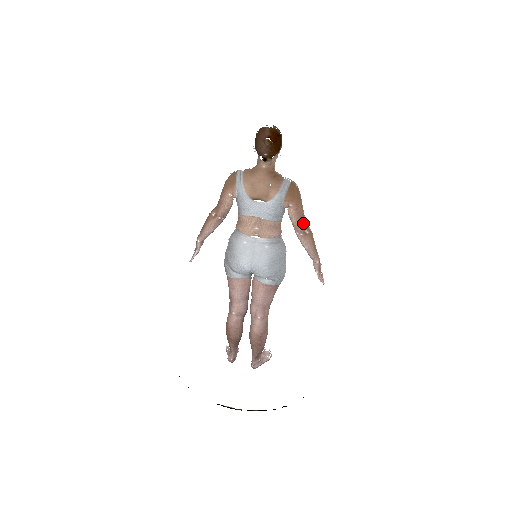
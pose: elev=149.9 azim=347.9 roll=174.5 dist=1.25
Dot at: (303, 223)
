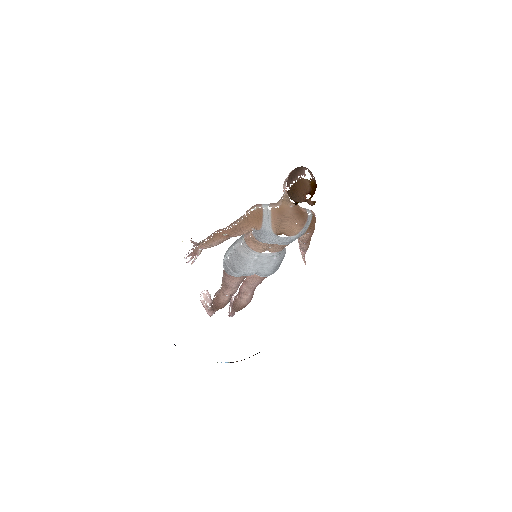
Dot at: occluded
